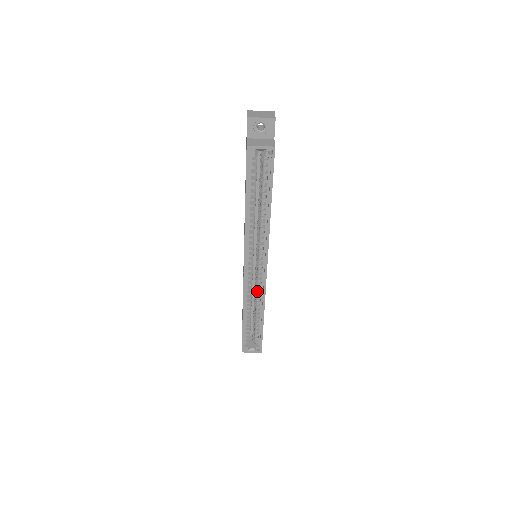
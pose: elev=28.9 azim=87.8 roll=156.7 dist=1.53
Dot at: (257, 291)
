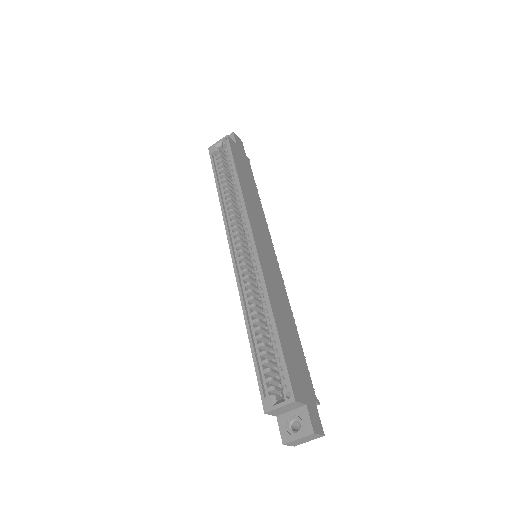
Dot at: (257, 284)
